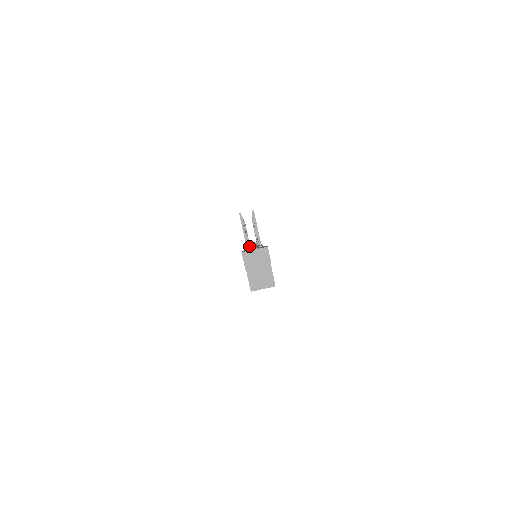
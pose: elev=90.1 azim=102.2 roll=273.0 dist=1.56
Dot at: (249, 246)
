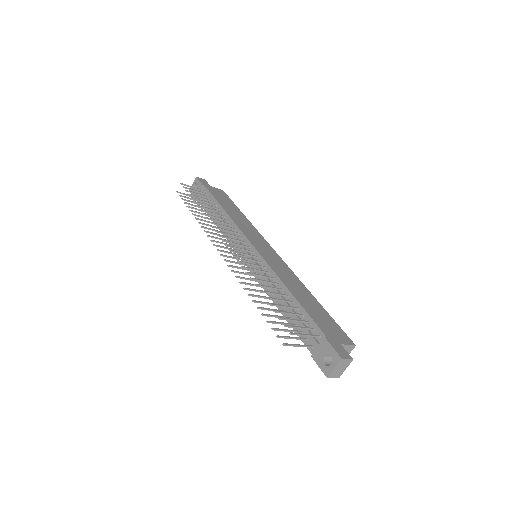
Dot at: (243, 256)
